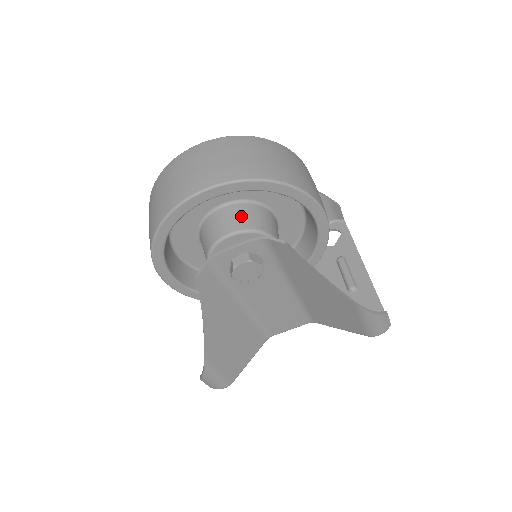
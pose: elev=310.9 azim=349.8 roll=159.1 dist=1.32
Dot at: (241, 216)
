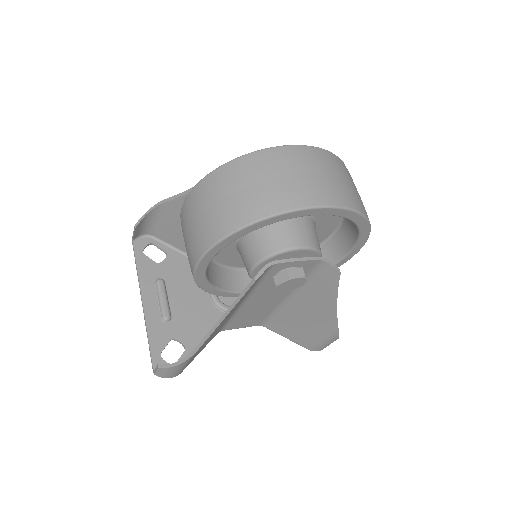
Dot at: (309, 231)
